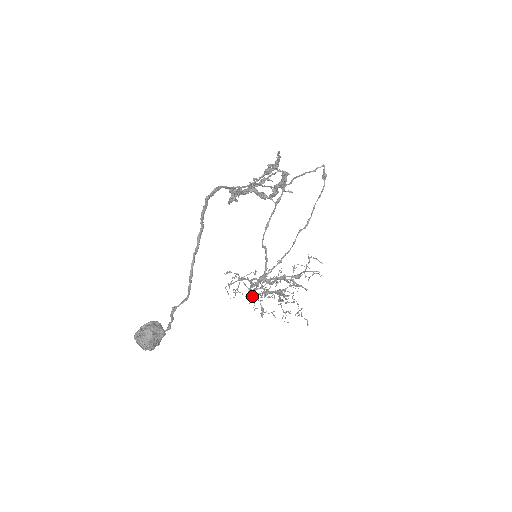
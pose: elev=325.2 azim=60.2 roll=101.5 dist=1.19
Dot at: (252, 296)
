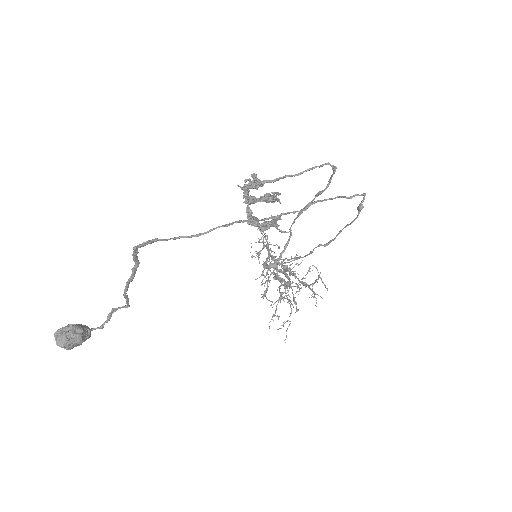
Dot at: occluded
